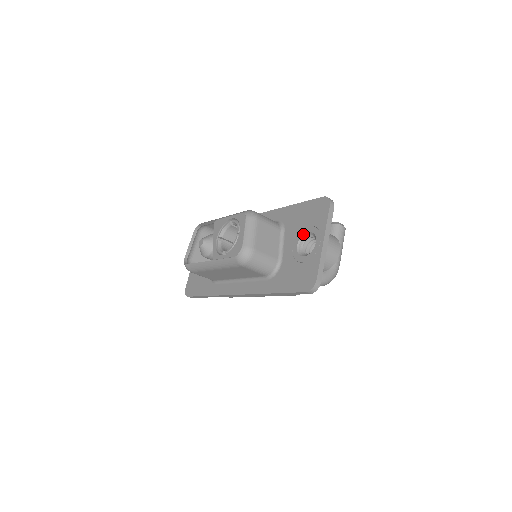
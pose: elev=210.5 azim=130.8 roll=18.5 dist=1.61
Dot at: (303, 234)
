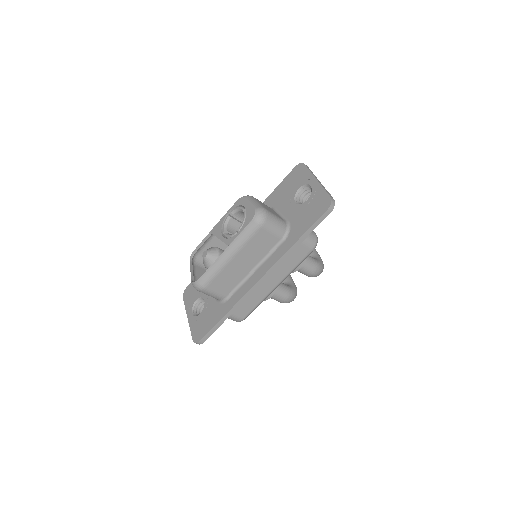
Dot at: (295, 193)
